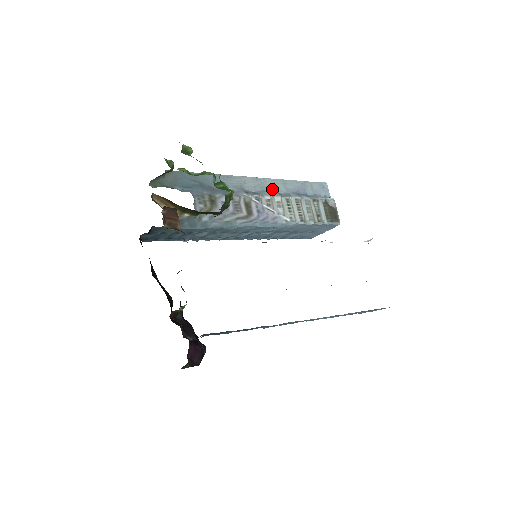
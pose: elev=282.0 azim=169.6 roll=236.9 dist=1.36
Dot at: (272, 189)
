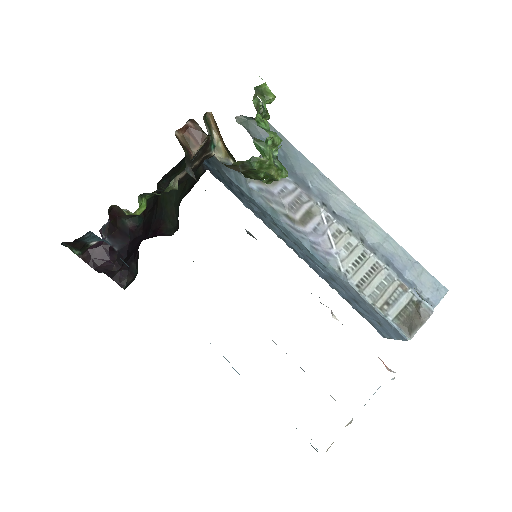
Dot at: (361, 229)
